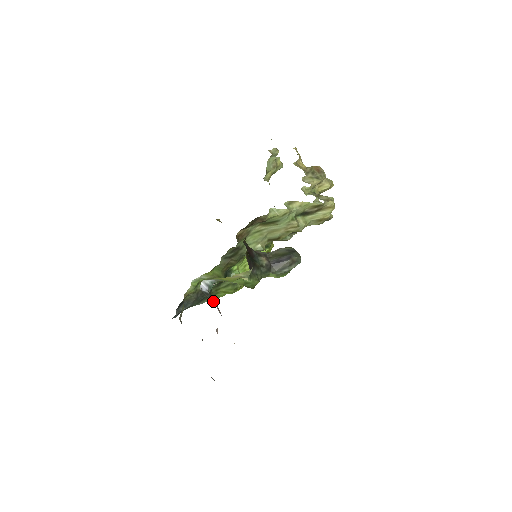
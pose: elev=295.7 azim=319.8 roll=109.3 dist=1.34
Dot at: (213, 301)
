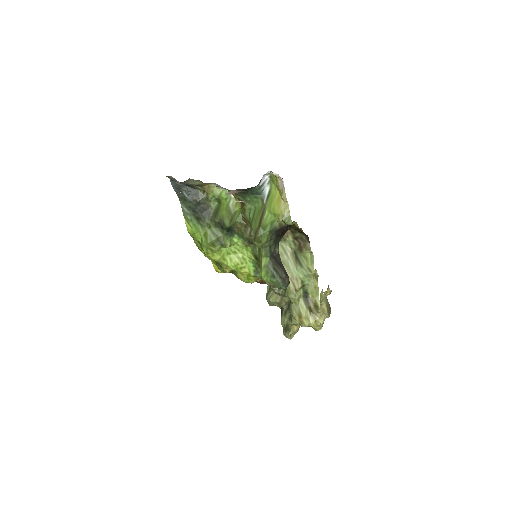
Dot at: occluded
